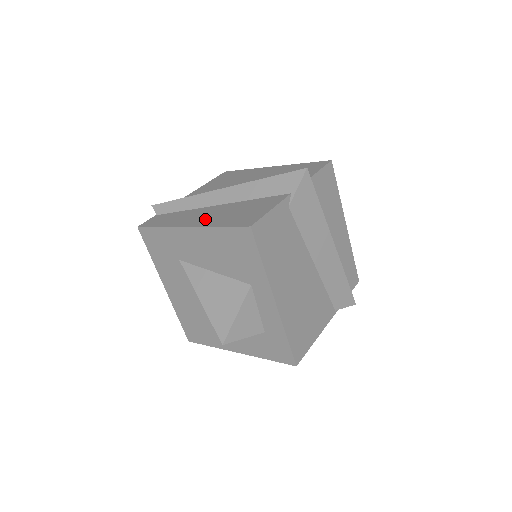
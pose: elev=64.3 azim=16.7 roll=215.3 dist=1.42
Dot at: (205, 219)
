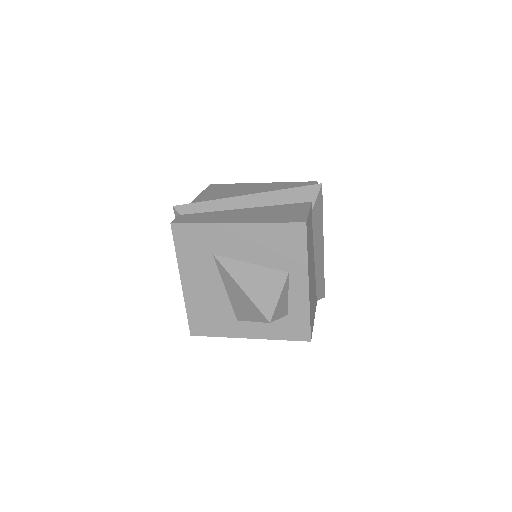
Dot at: (248, 218)
